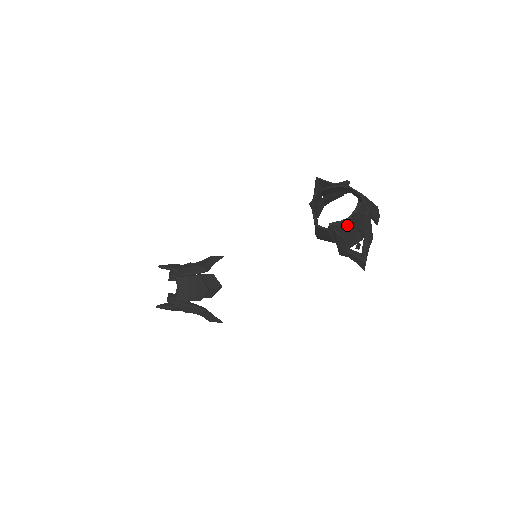
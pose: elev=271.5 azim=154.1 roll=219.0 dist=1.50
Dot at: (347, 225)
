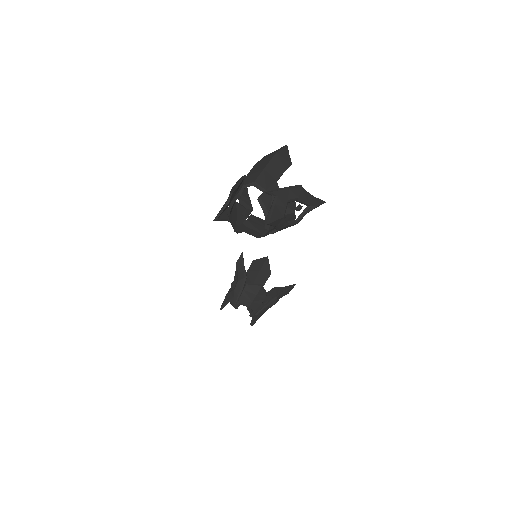
Dot at: occluded
